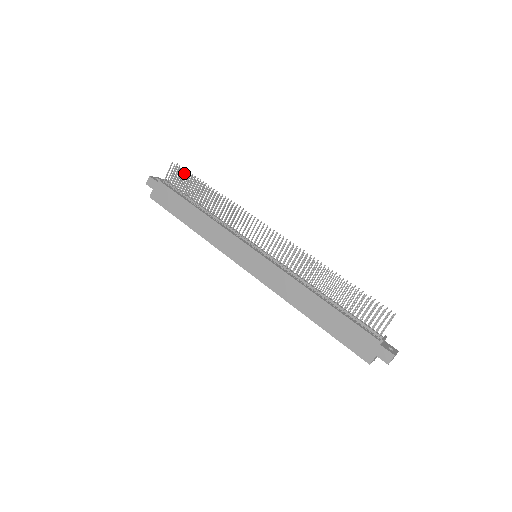
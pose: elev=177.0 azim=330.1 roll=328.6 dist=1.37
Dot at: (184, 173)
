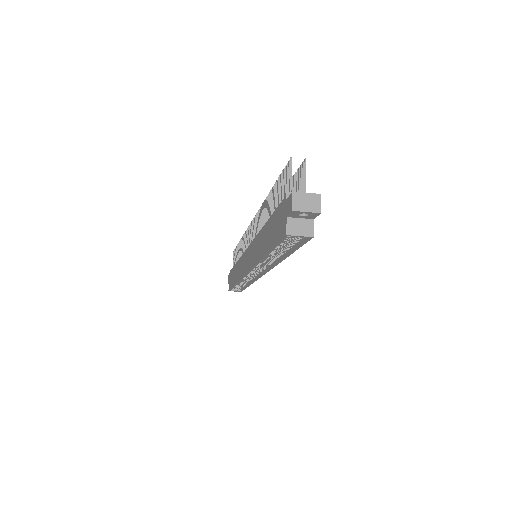
Dot at: (235, 249)
